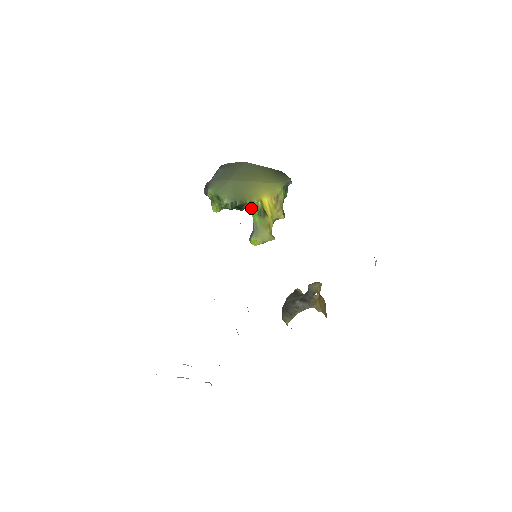
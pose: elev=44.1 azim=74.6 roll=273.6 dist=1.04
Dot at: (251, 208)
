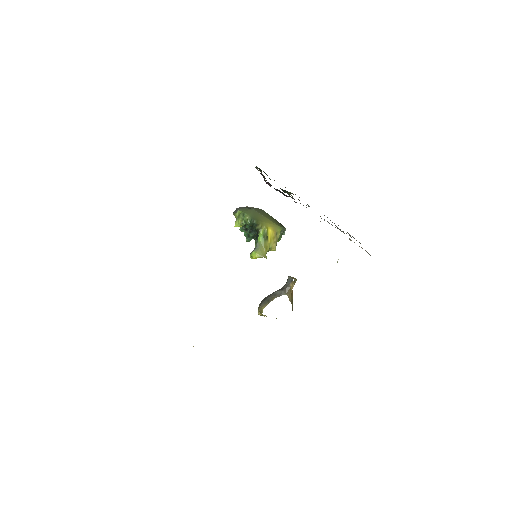
Dot at: (260, 230)
